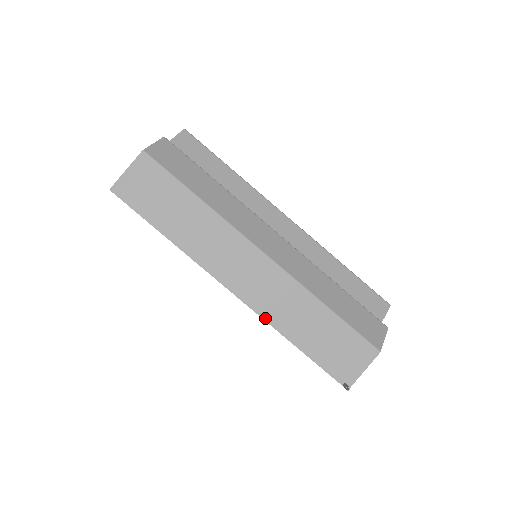
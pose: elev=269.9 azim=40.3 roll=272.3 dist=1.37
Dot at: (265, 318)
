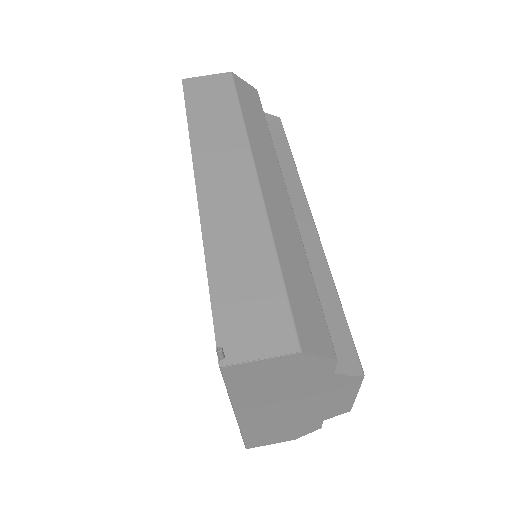
Dot at: (204, 227)
